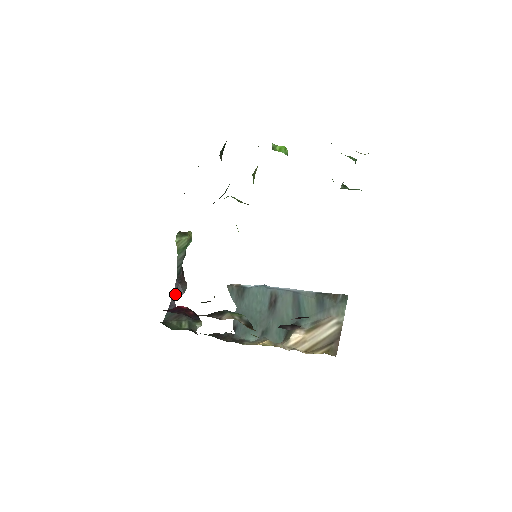
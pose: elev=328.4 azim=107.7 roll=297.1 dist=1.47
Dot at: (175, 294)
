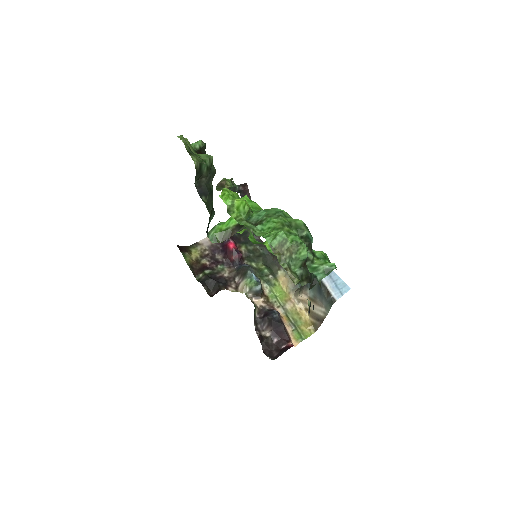
Dot at: occluded
